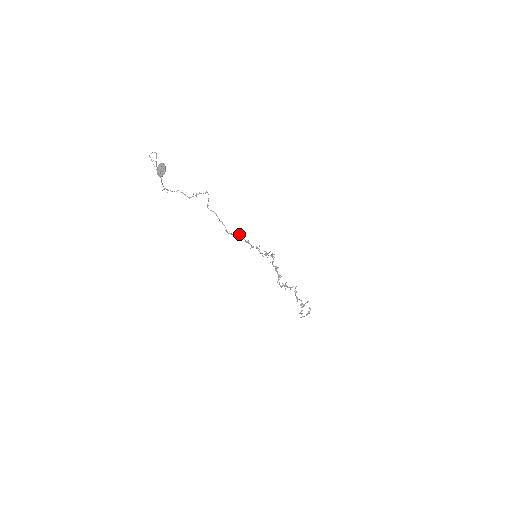
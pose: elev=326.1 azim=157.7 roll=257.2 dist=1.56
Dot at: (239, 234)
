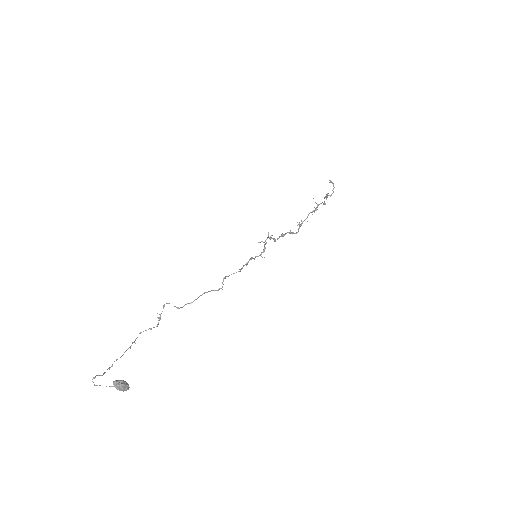
Dot at: occluded
